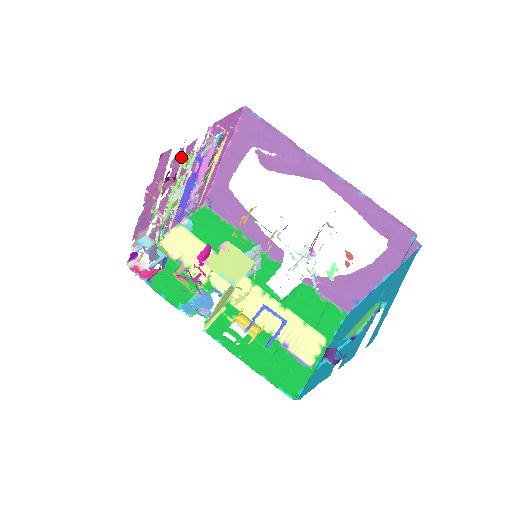
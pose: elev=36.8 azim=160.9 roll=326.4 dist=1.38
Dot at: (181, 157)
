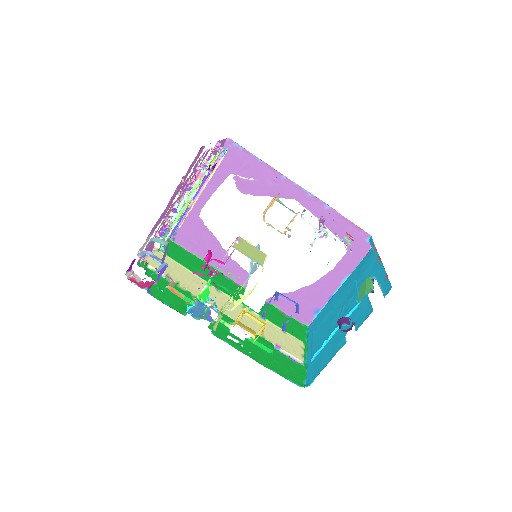
Dot at: (199, 161)
